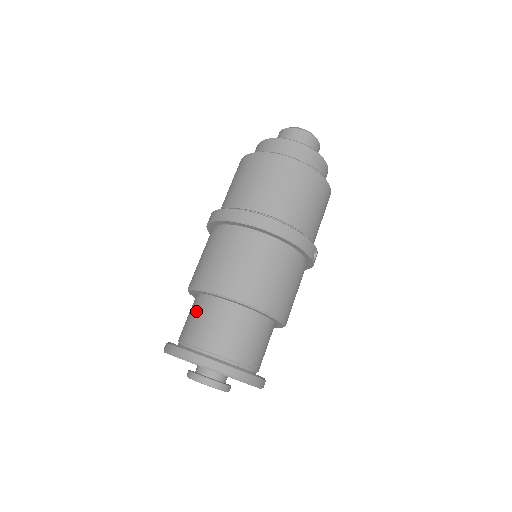
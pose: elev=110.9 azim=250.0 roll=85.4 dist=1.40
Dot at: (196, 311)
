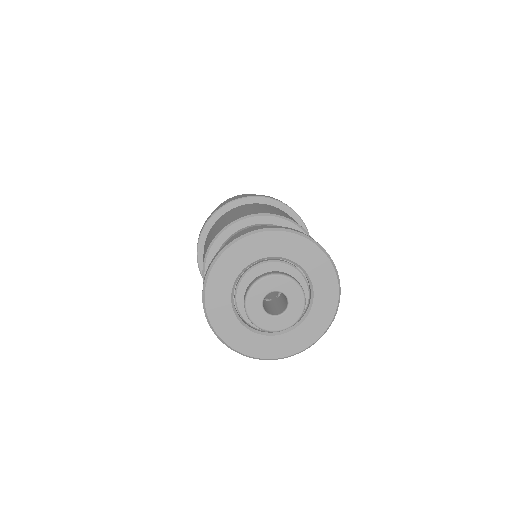
Dot at: occluded
